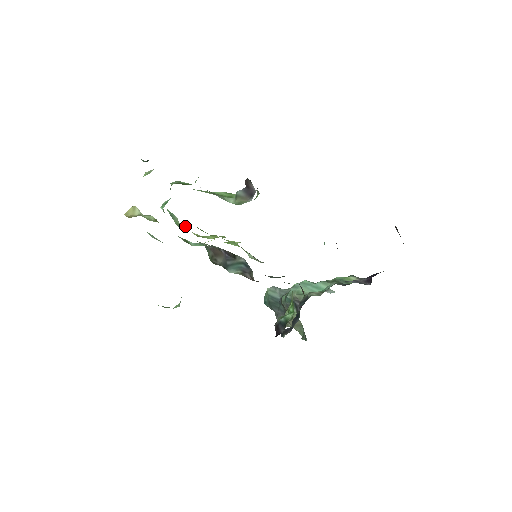
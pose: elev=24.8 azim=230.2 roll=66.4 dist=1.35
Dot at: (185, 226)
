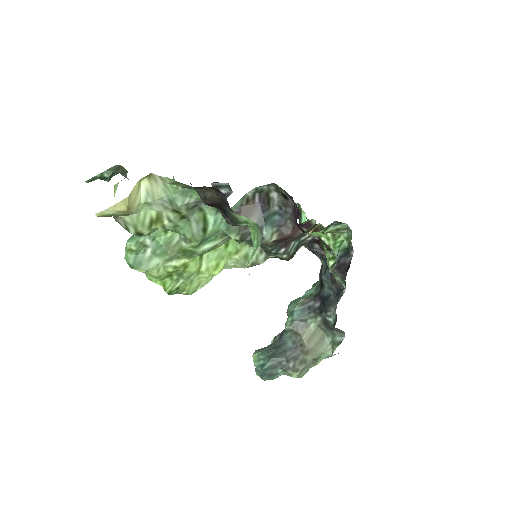
Dot at: (177, 236)
